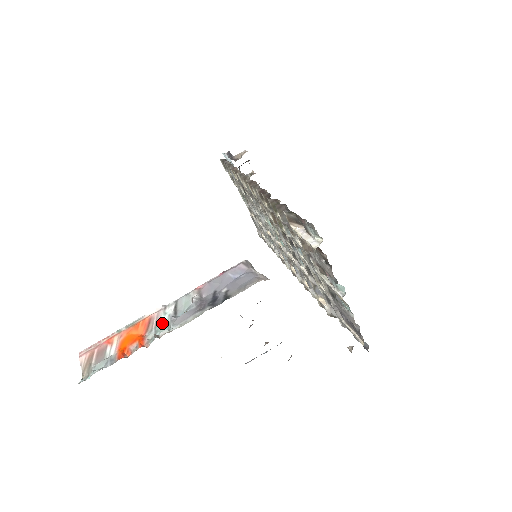
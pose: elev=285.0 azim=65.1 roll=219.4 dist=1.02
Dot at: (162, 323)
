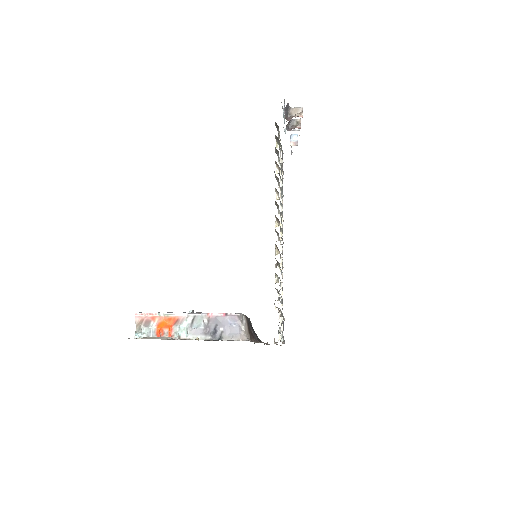
Dot at: (184, 325)
